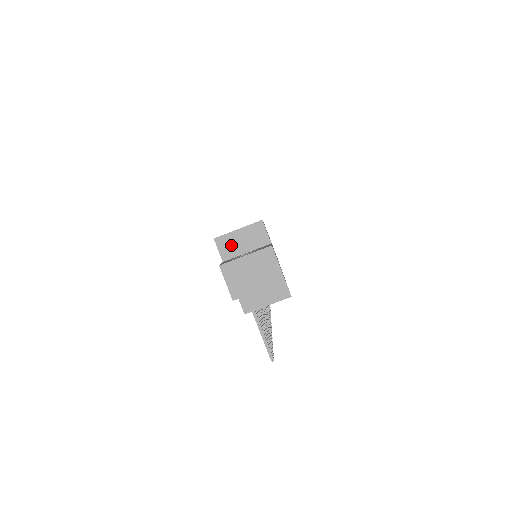
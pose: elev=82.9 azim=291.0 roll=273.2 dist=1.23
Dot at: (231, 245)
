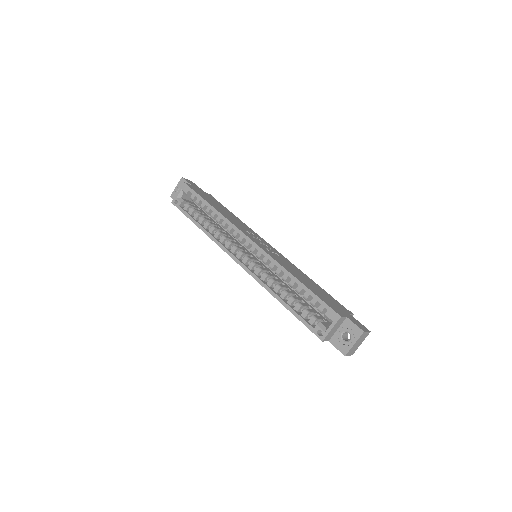
Dot at: (330, 335)
